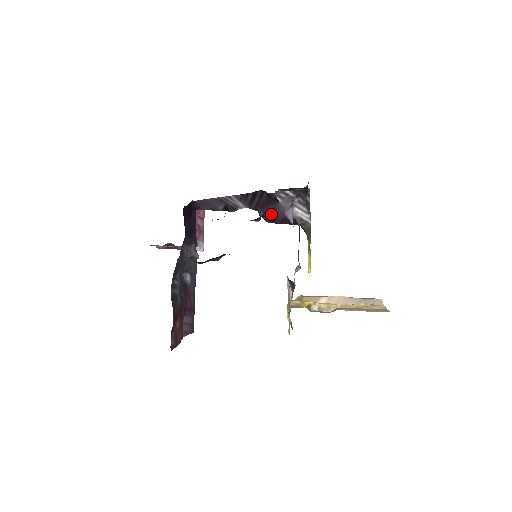
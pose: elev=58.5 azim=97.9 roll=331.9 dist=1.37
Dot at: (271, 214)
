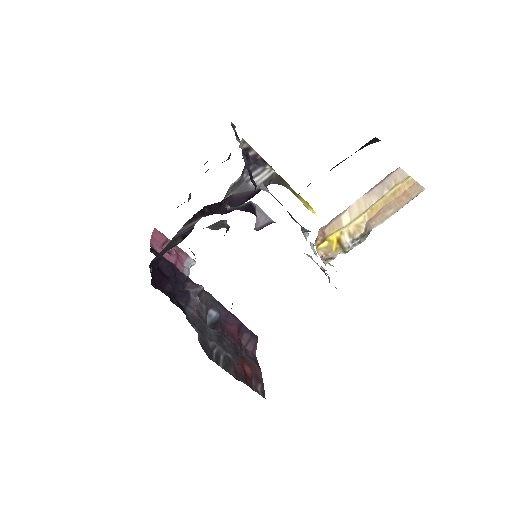
Dot at: (232, 206)
